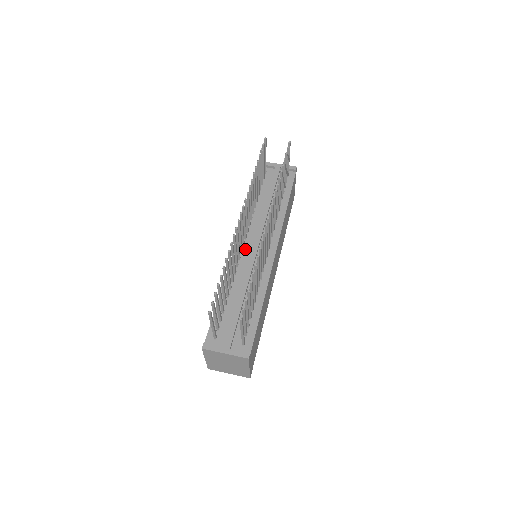
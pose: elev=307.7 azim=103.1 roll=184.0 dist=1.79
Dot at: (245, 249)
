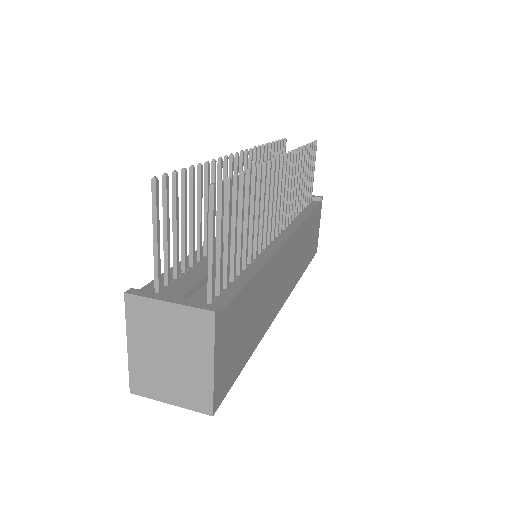
Dot at: occluded
